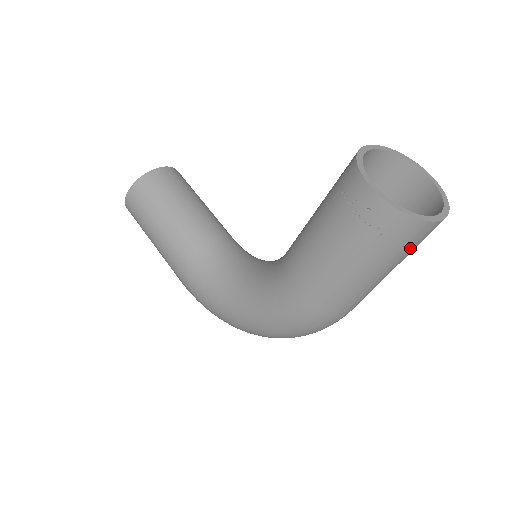
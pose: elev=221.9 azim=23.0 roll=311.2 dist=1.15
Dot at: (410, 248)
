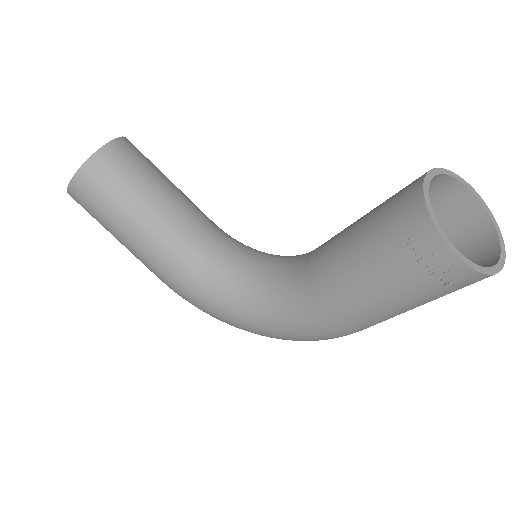
Dot at: occluded
